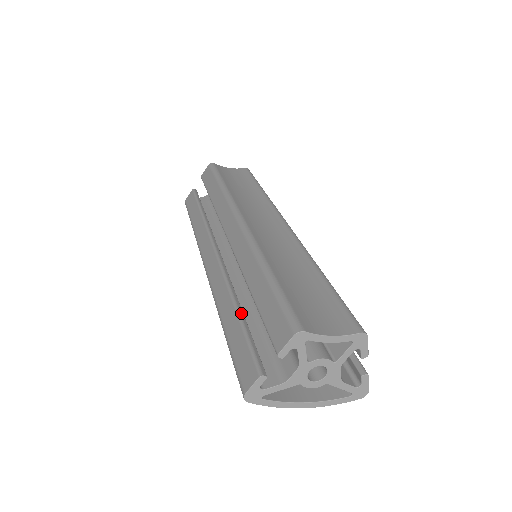
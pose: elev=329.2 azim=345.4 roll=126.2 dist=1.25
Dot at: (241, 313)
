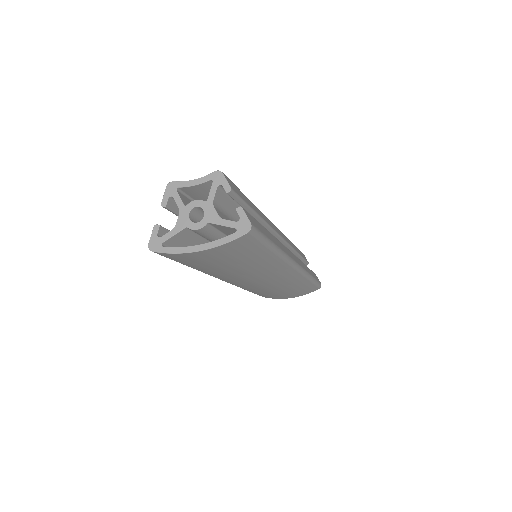
Dot at: occluded
